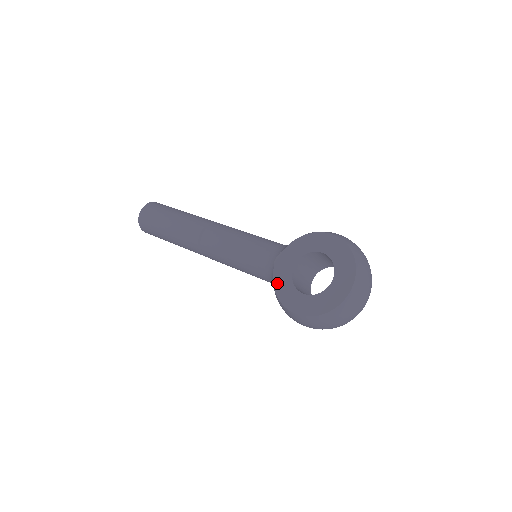
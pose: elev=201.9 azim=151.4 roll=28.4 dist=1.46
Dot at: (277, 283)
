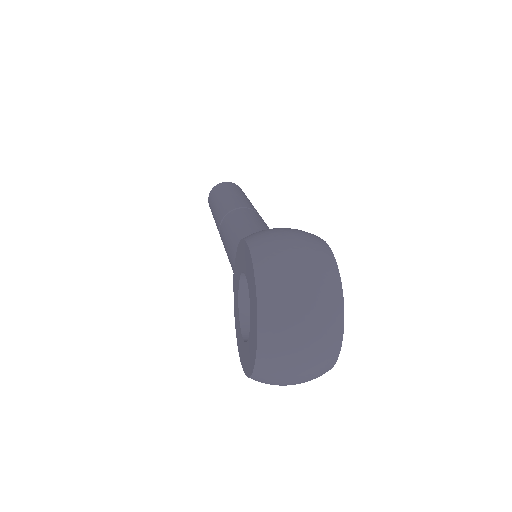
Dot at: (235, 314)
